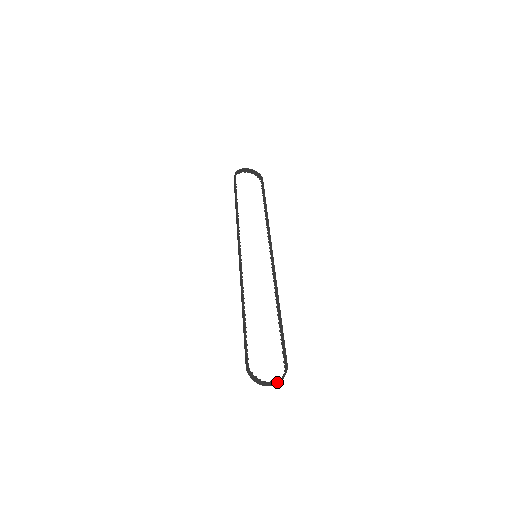
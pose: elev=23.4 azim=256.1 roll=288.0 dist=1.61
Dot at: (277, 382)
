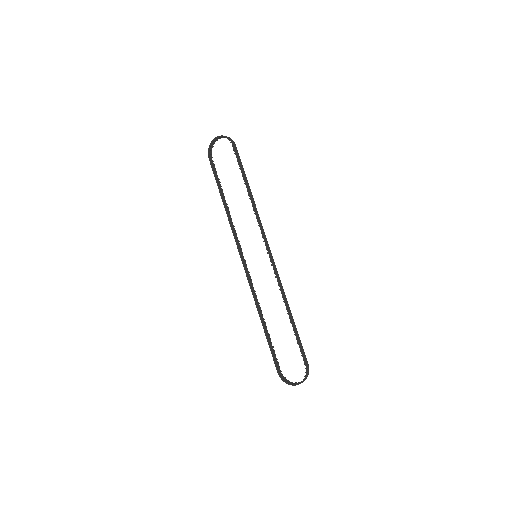
Dot at: (302, 382)
